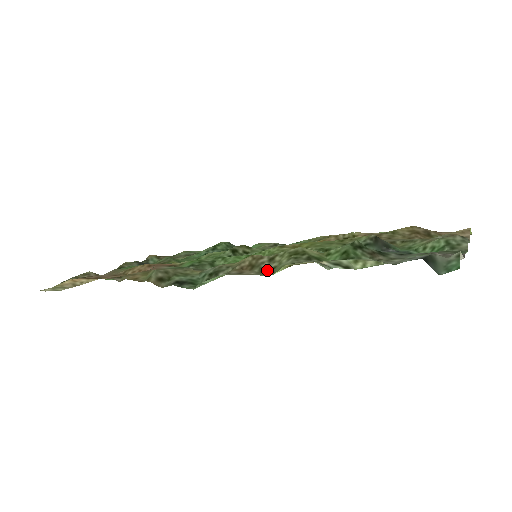
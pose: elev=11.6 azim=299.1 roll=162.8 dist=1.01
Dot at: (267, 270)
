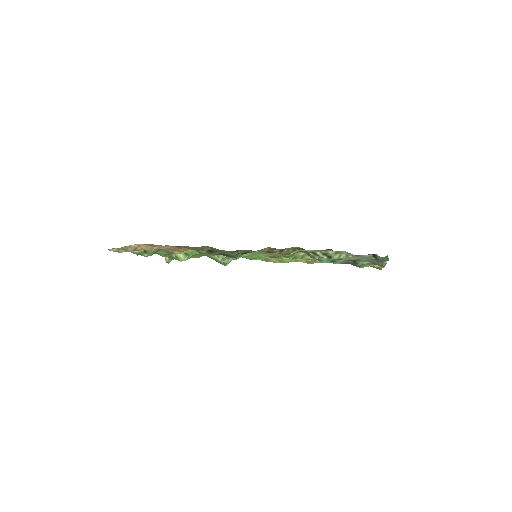
Dot at: occluded
